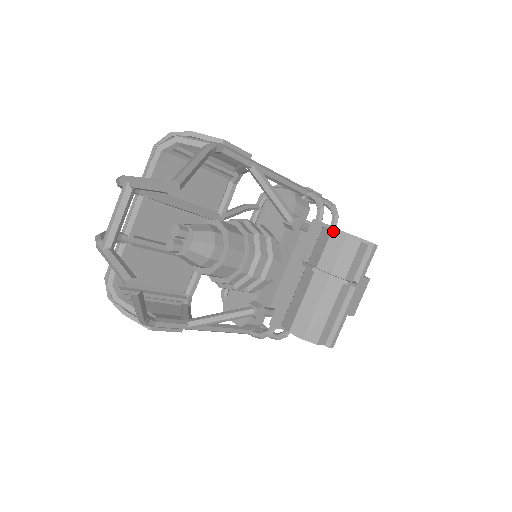
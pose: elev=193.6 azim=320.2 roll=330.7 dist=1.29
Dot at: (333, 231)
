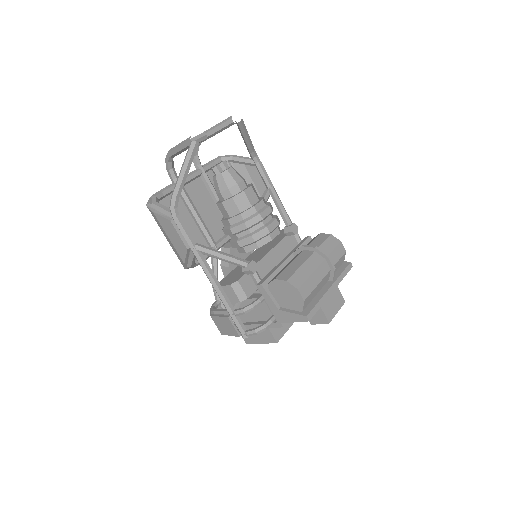
Dot at: (321, 233)
